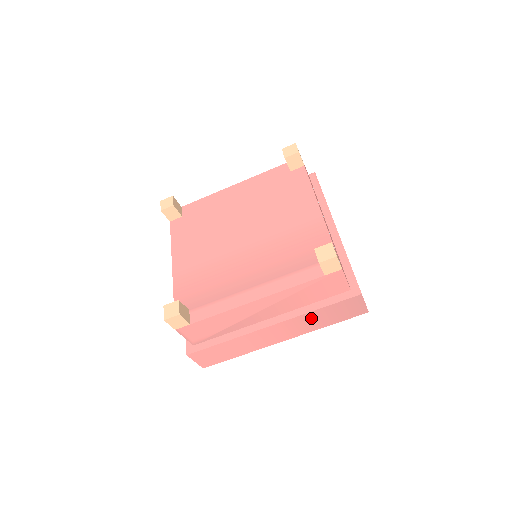
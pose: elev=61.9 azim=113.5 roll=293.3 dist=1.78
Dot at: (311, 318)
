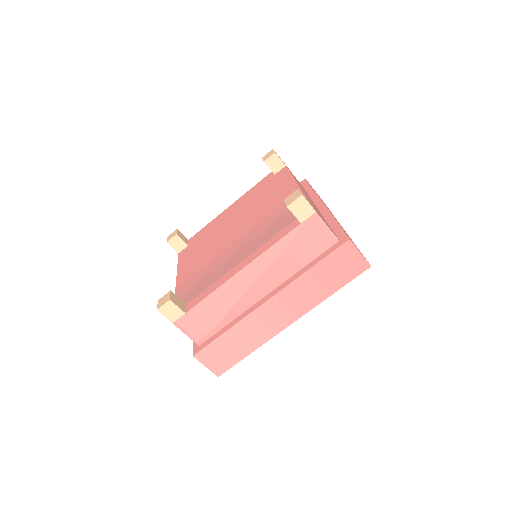
Dot at: (308, 283)
